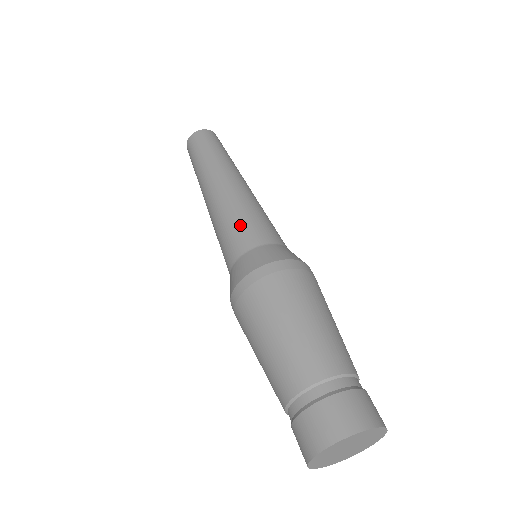
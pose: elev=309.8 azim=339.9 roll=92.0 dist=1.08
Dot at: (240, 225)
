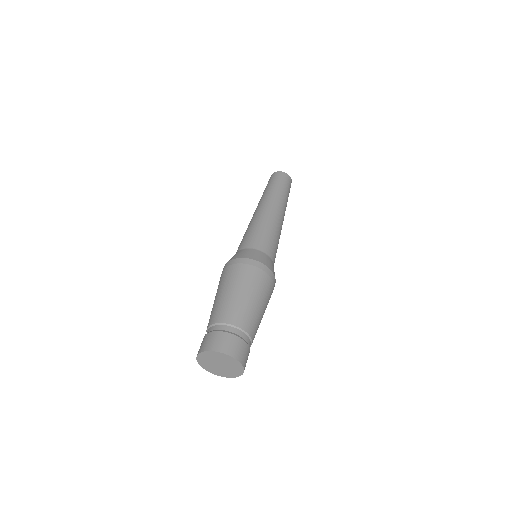
Dot at: (262, 235)
